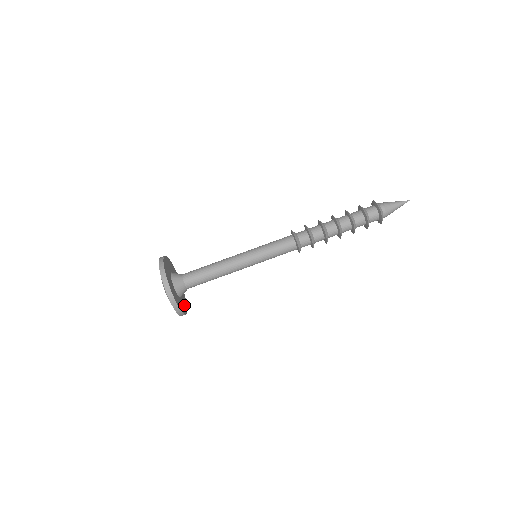
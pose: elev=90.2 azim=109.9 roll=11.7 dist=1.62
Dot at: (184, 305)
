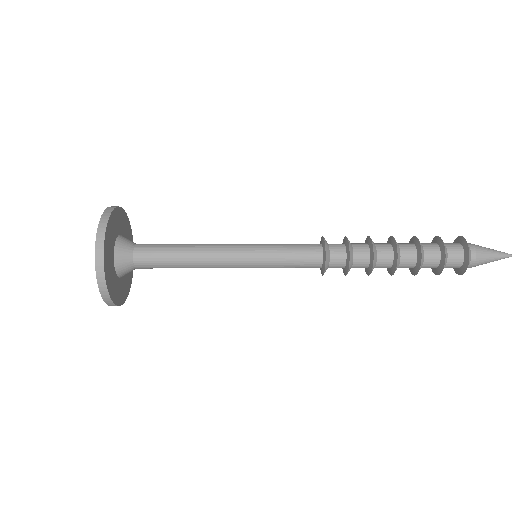
Dot at: (109, 266)
